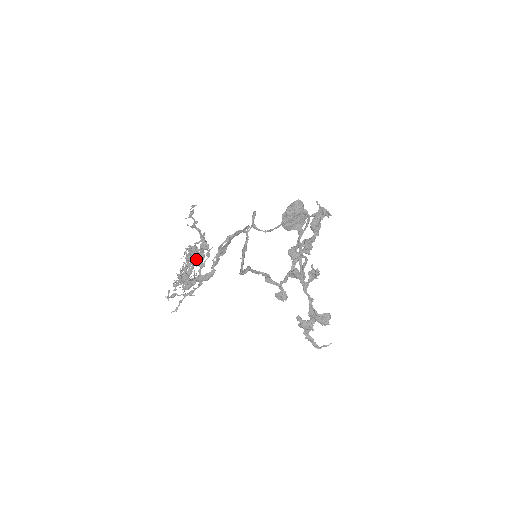
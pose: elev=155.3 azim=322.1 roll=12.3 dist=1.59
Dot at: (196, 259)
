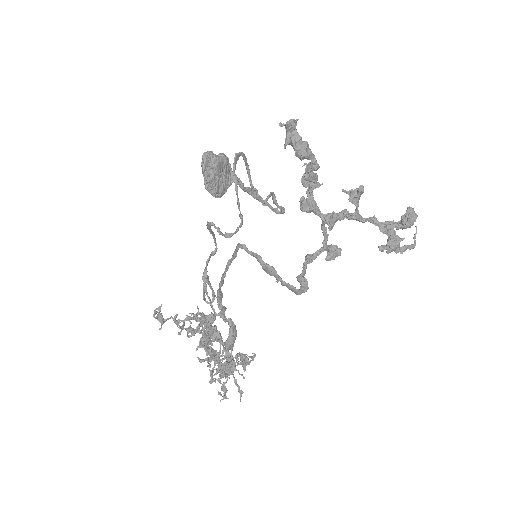
Dot at: (213, 340)
